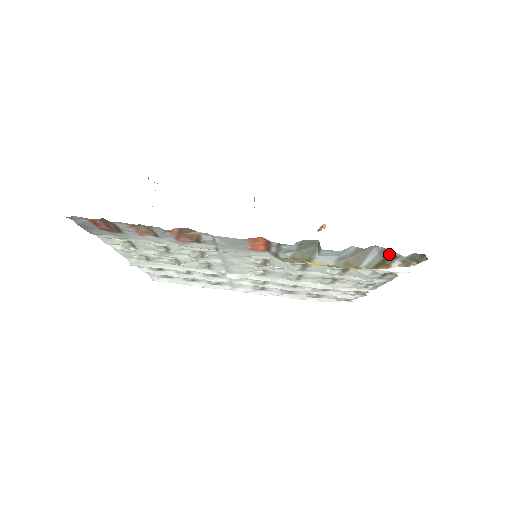
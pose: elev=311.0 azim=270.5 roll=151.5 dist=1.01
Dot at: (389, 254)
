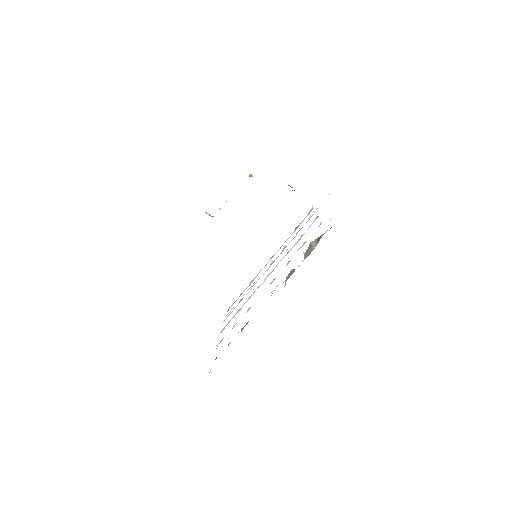
Dot at: occluded
